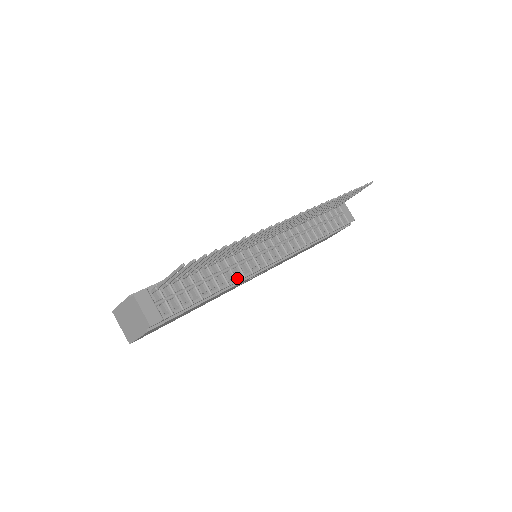
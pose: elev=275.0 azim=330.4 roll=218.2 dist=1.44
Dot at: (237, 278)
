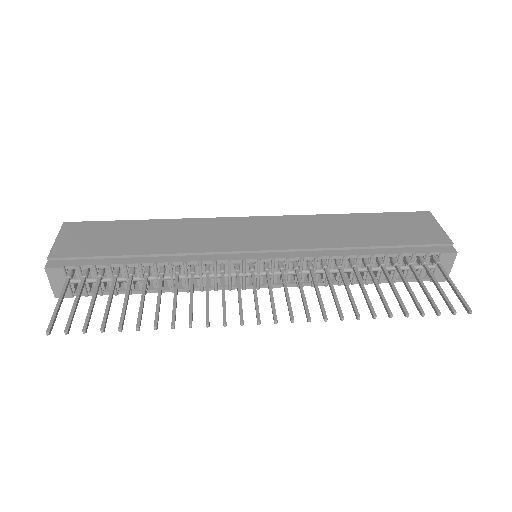
Dot at: occluded
